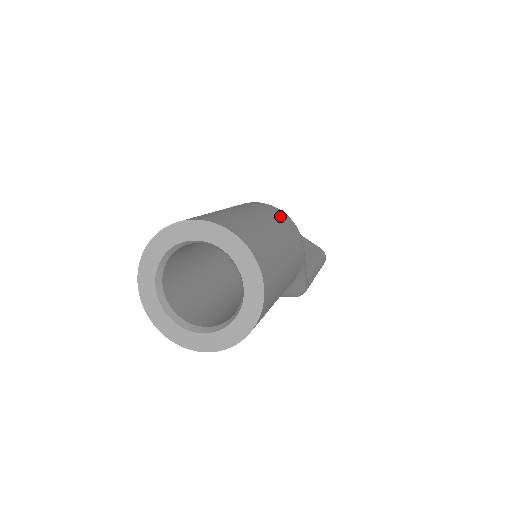
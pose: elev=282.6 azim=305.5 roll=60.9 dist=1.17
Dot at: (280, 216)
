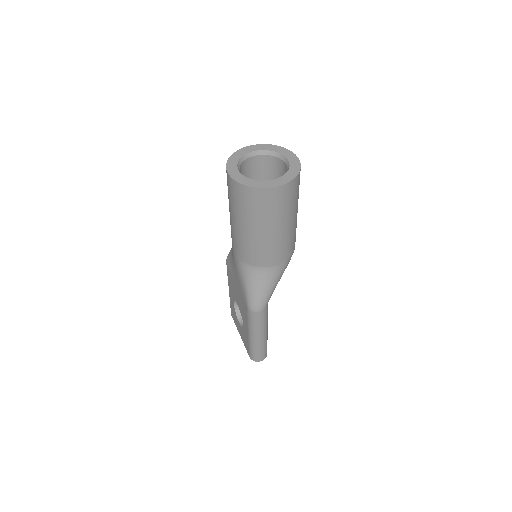
Dot at: occluded
